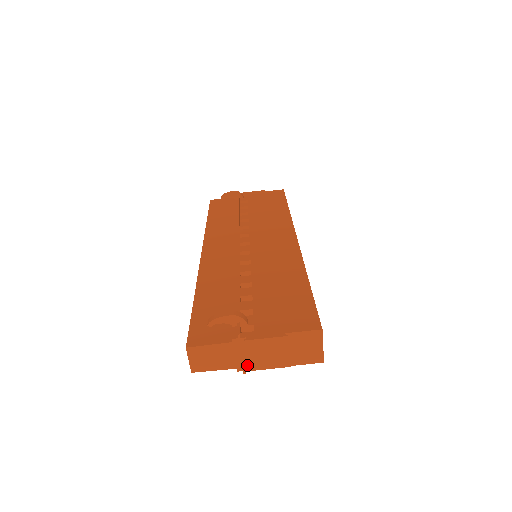
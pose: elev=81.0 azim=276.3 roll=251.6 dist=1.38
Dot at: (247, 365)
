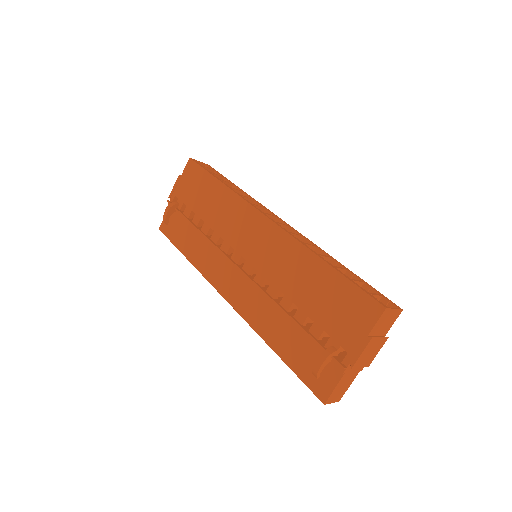
Dot at: occluded
